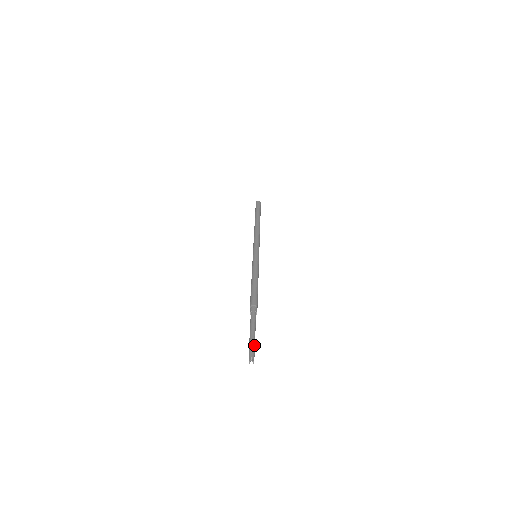
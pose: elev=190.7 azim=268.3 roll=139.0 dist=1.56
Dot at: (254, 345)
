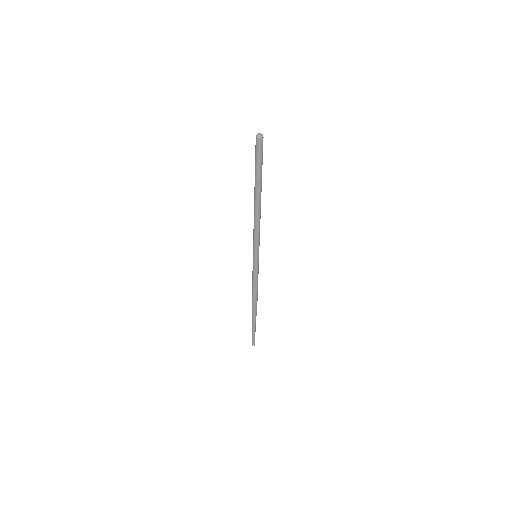
Dot at: occluded
